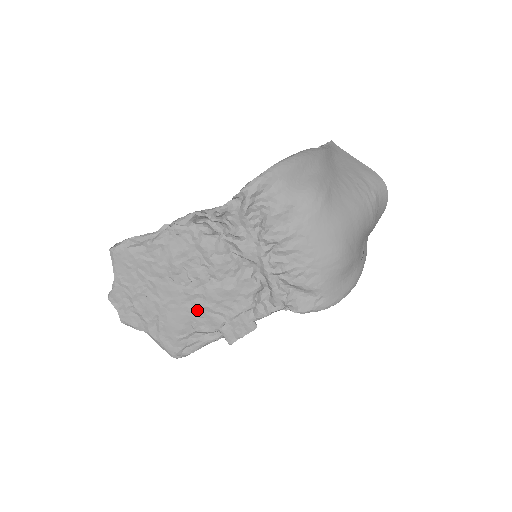
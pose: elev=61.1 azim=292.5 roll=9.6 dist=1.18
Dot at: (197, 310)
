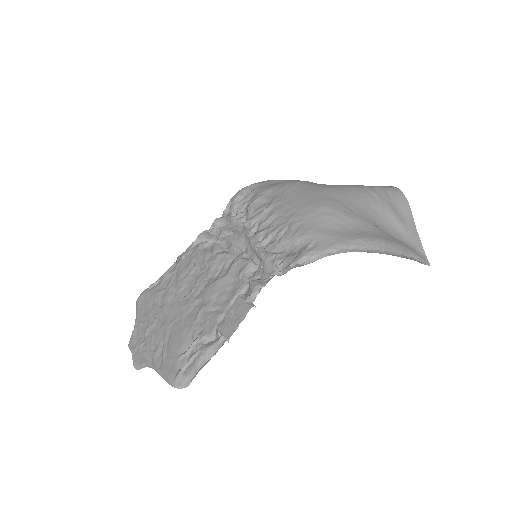
Dot at: (197, 316)
